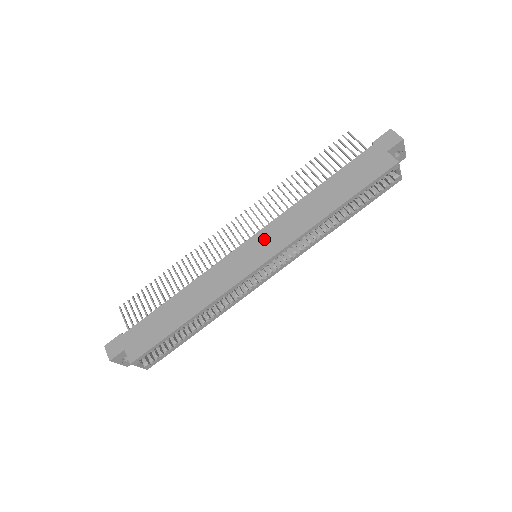
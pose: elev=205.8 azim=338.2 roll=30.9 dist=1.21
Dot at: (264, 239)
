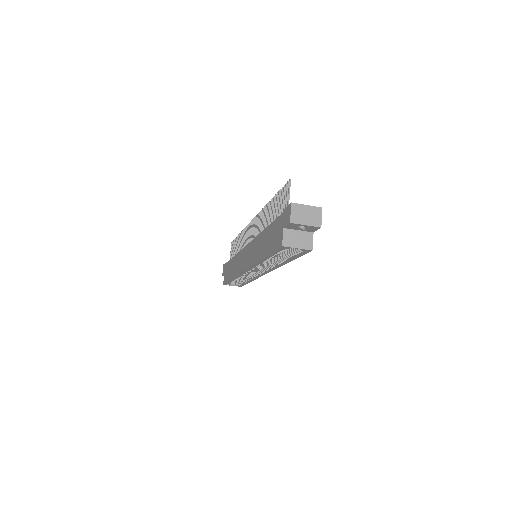
Dot at: (249, 251)
